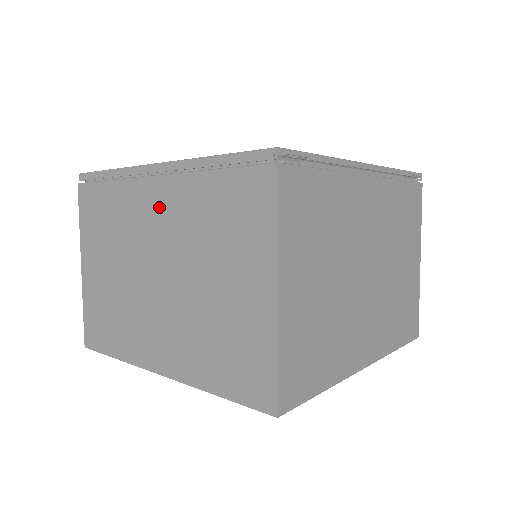
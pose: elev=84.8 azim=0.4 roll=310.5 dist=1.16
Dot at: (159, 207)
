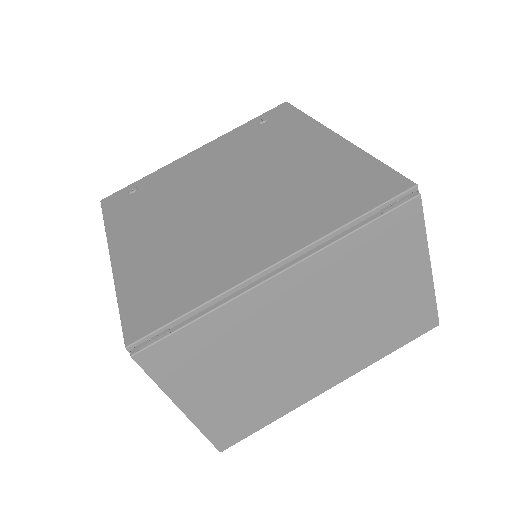
Dot at: occluded
